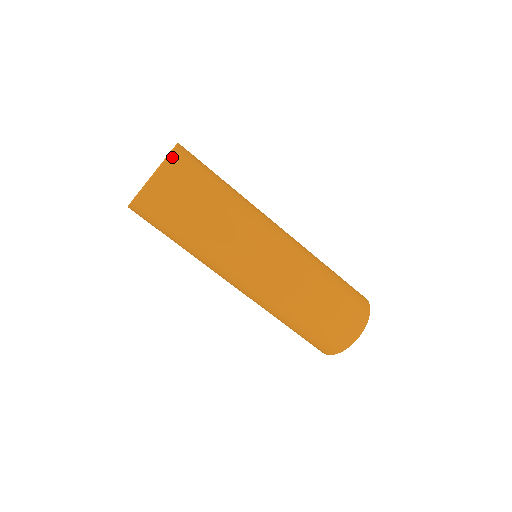
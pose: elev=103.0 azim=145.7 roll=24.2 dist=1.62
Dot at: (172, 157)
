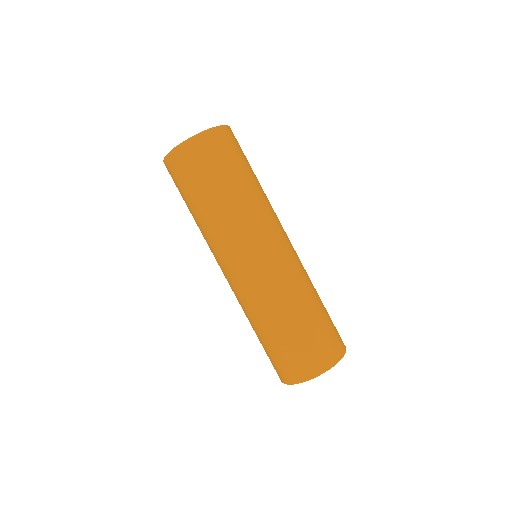
Dot at: (195, 139)
